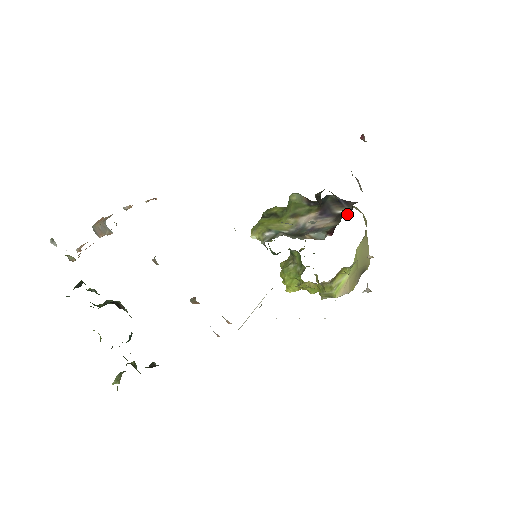
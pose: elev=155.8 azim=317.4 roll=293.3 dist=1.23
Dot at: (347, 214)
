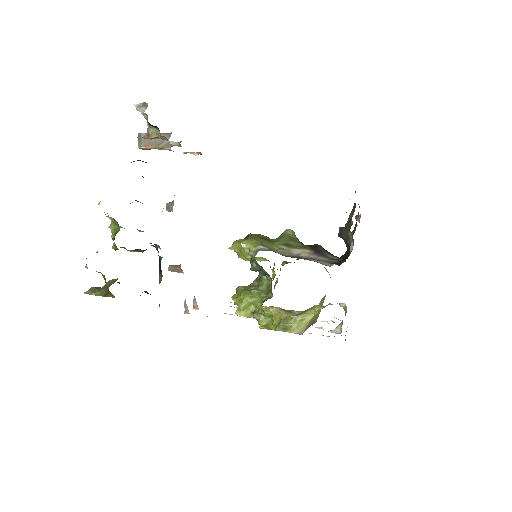
Dot at: occluded
